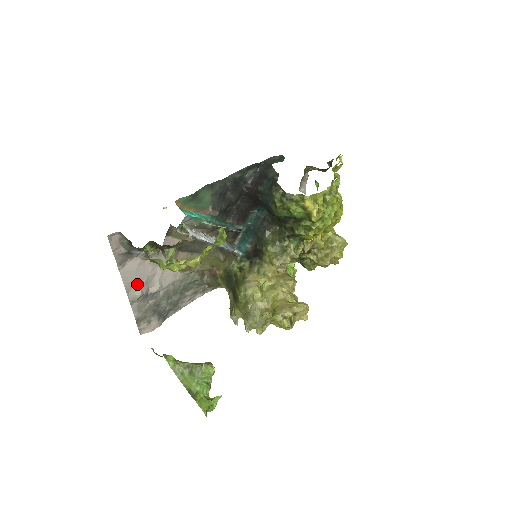
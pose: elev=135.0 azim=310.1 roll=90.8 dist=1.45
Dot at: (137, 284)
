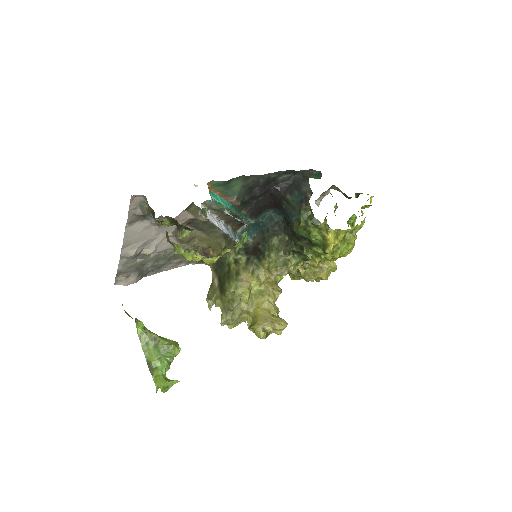
Dot at: (135, 243)
